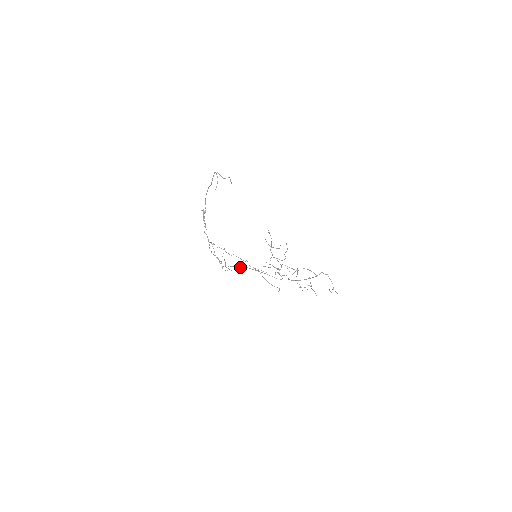
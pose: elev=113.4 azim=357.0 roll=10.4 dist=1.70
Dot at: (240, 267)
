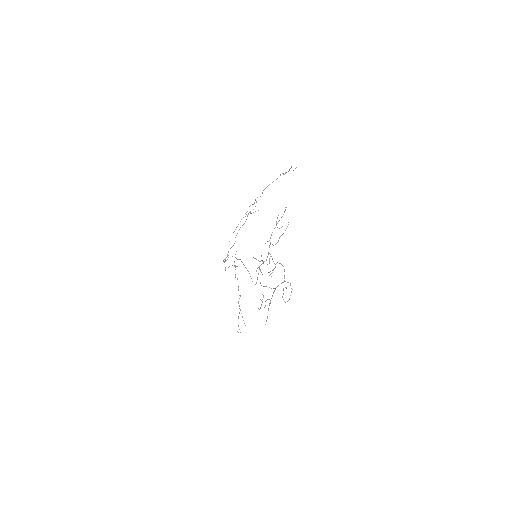
Dot at: (237, 259)
